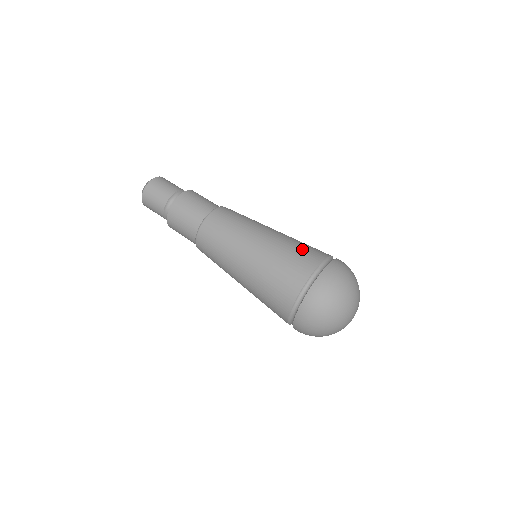
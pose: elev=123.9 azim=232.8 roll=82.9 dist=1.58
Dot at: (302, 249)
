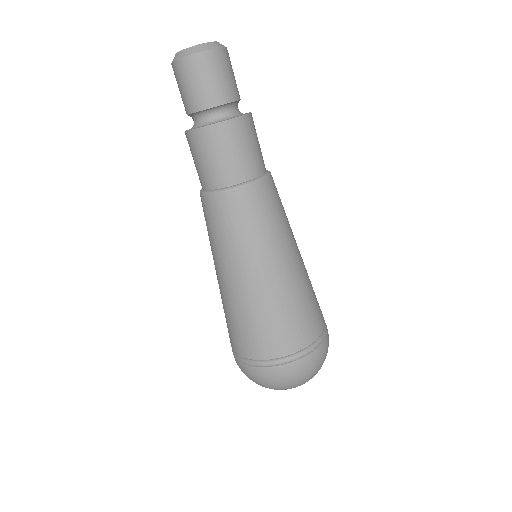
Dot at: (264, 330)
